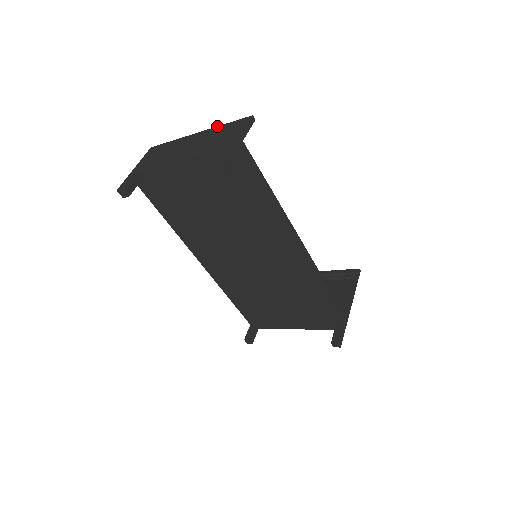
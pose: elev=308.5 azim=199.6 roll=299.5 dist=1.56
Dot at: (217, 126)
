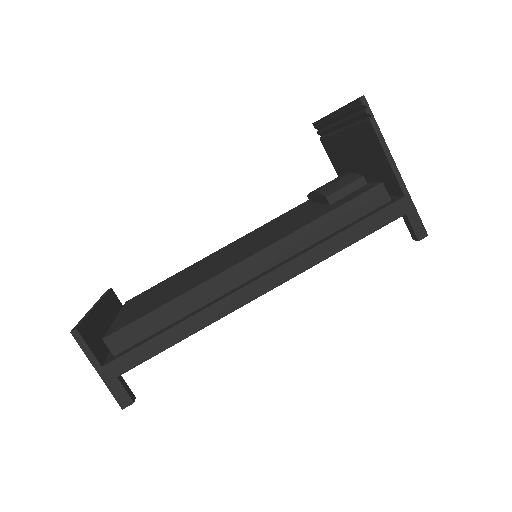
Dot at: (84, 316)
